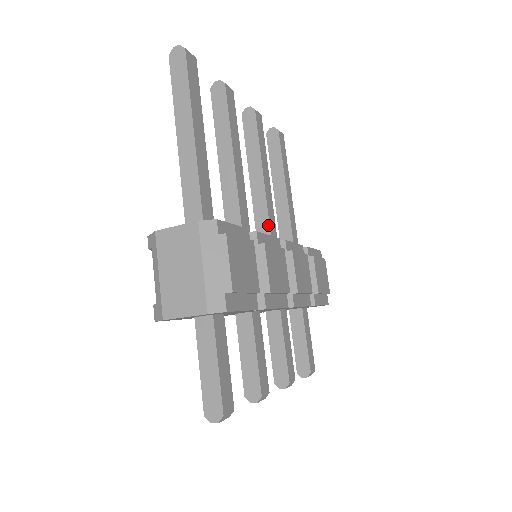
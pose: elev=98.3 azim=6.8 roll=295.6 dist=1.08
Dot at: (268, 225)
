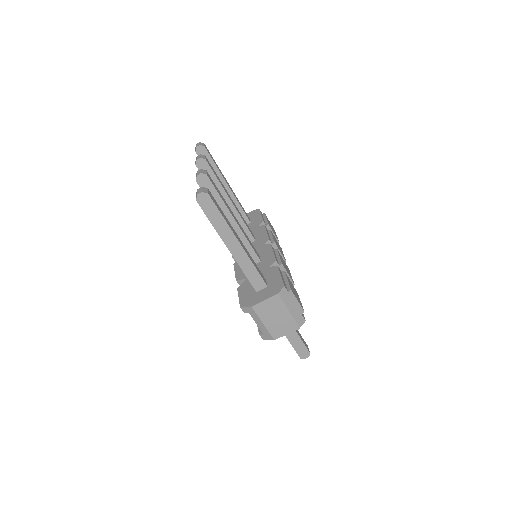
Dot at: (248, 230)
